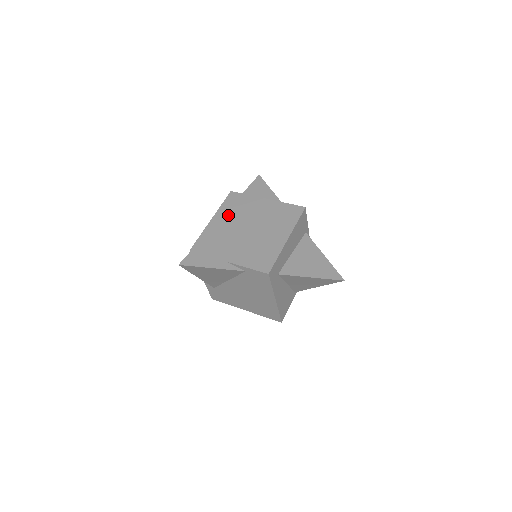
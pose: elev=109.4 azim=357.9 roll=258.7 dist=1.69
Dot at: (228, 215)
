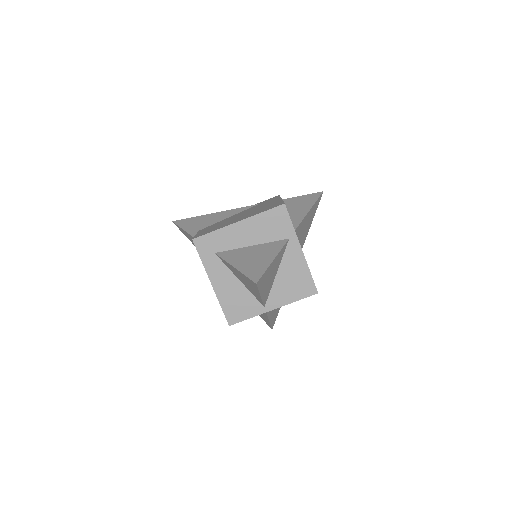
Dot at: (250, 207)
